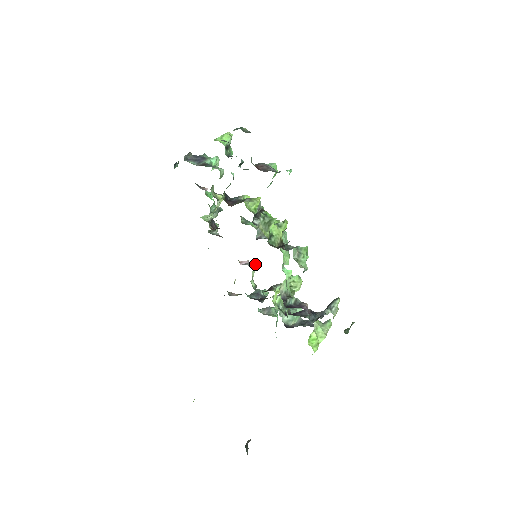
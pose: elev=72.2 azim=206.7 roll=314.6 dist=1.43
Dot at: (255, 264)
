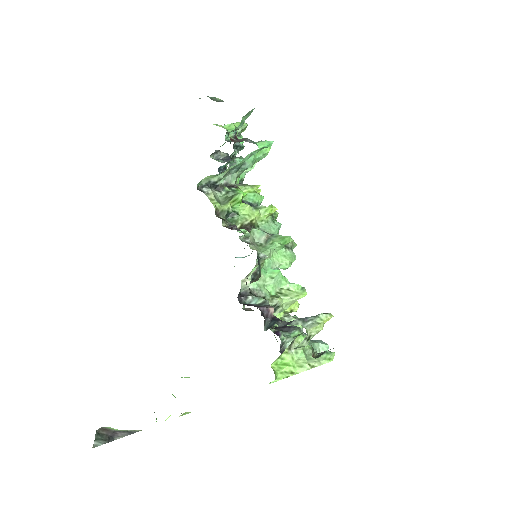
Dot at: occluded
